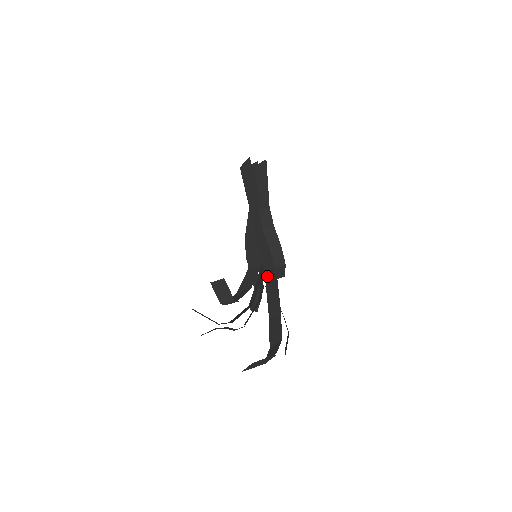
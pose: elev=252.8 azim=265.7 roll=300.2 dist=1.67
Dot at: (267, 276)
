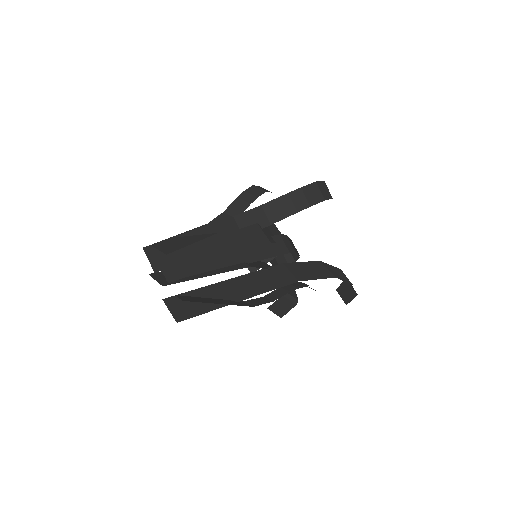
Dot at: (291, 268)
